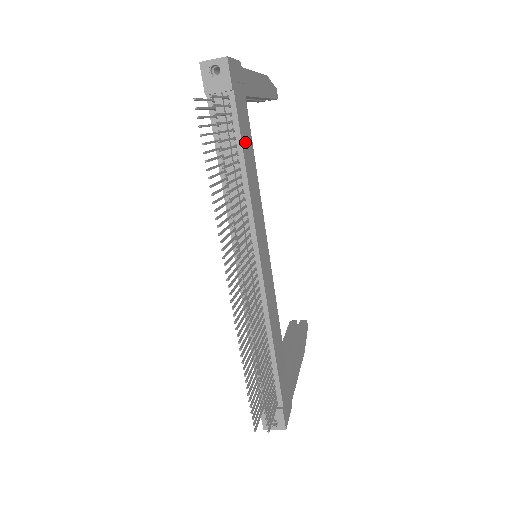
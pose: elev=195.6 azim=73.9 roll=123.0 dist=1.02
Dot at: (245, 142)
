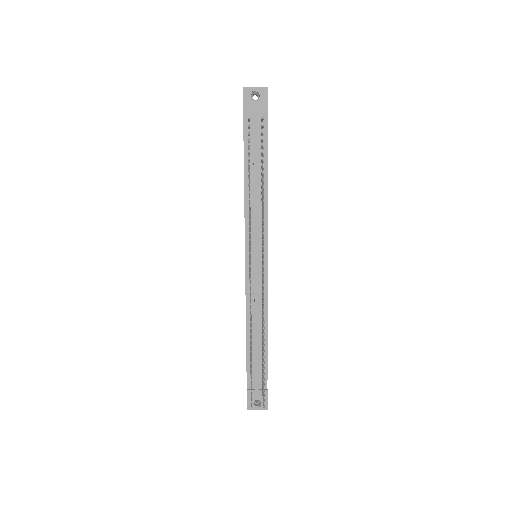
Dot at: occluded
